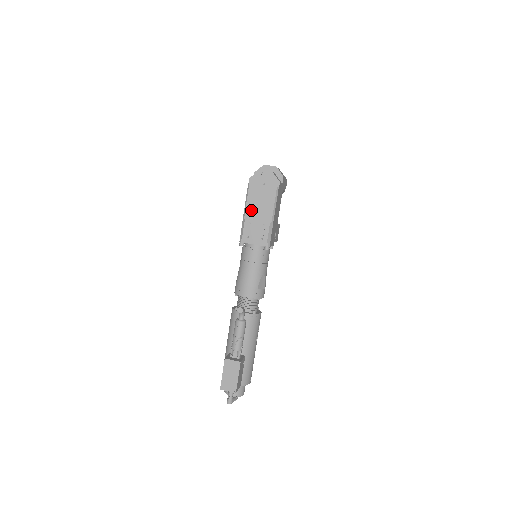
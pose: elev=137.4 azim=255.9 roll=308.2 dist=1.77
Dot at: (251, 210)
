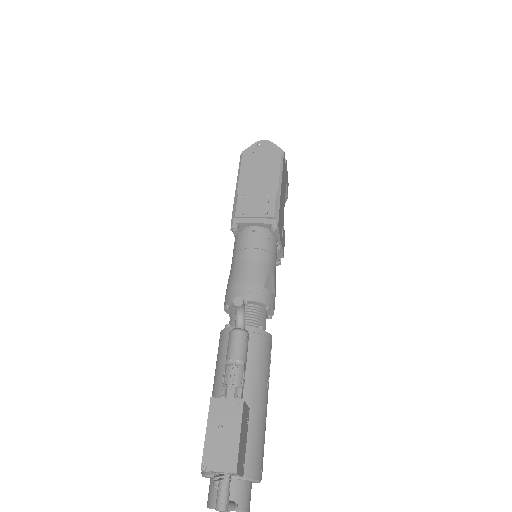
Dot at: (246, 182)
